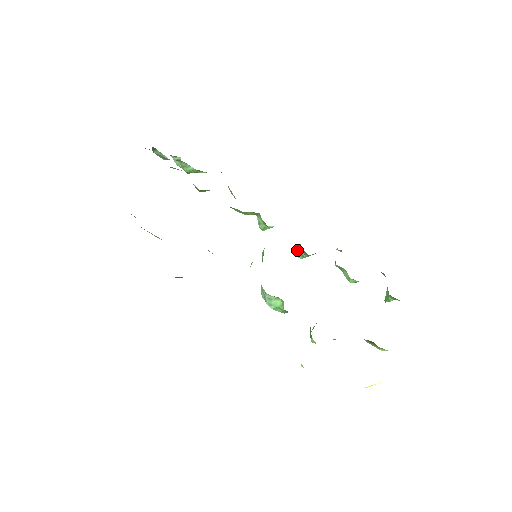
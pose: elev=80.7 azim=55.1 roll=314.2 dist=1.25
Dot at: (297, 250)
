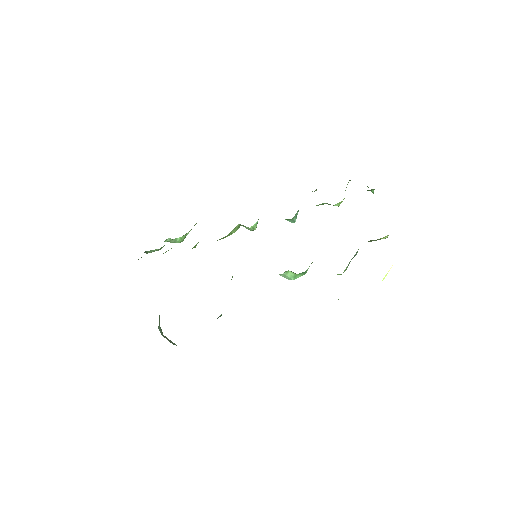
Dot at: occluded
